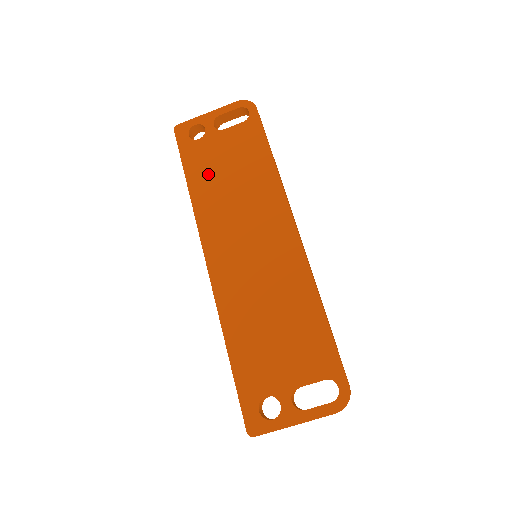
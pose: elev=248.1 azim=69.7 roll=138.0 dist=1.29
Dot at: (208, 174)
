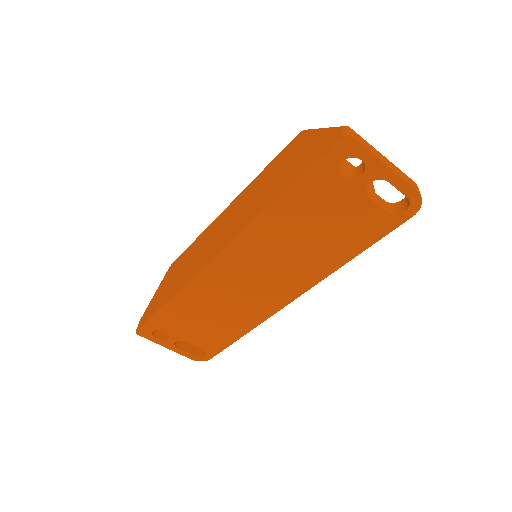
Dot at: (302, 212)
